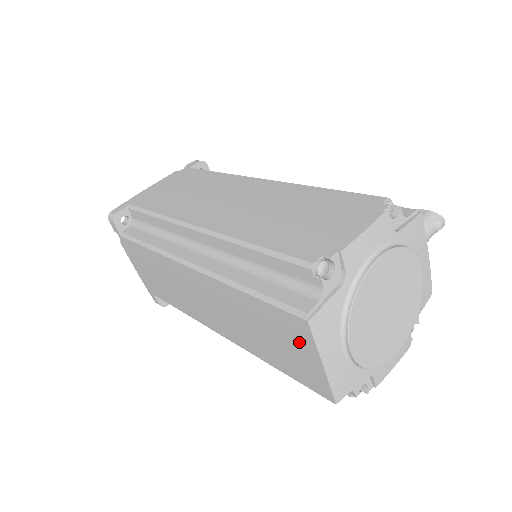
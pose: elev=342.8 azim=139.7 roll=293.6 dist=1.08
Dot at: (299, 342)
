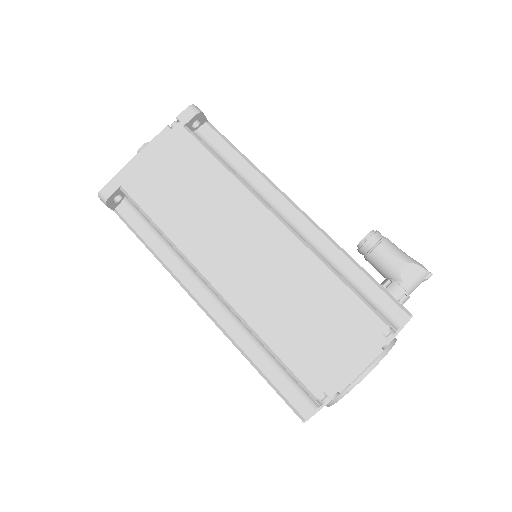
Dot at: occluded
